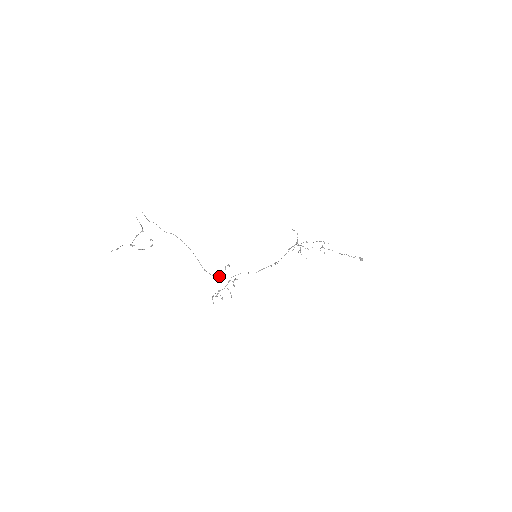
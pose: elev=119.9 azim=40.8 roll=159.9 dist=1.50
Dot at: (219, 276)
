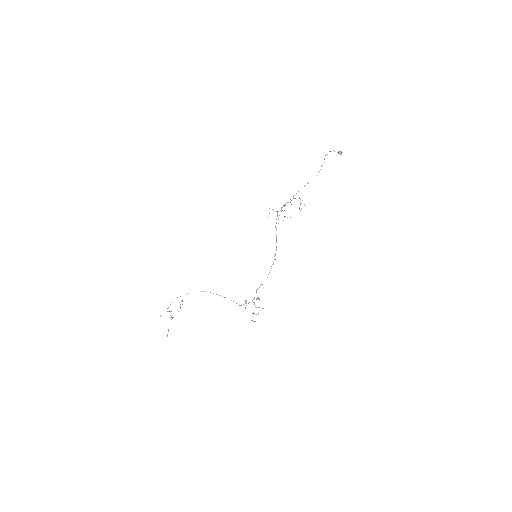
Dot at: (245, 307)
